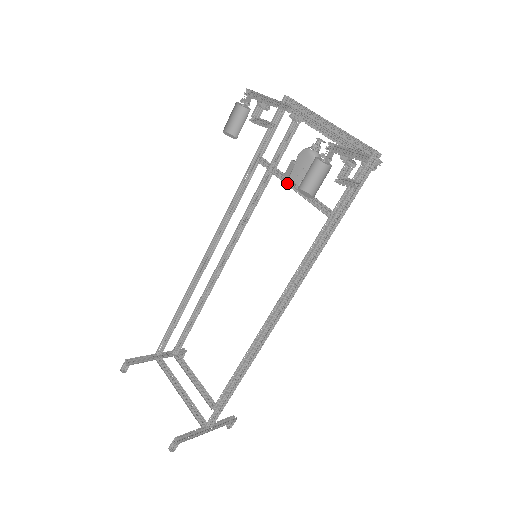
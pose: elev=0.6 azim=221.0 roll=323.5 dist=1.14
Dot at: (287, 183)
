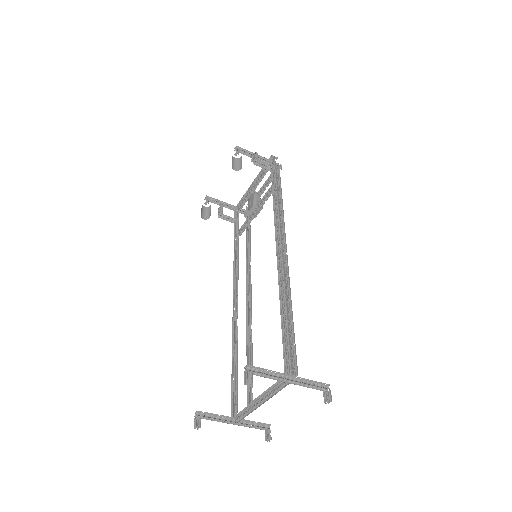
Dot at: (250, 216)
